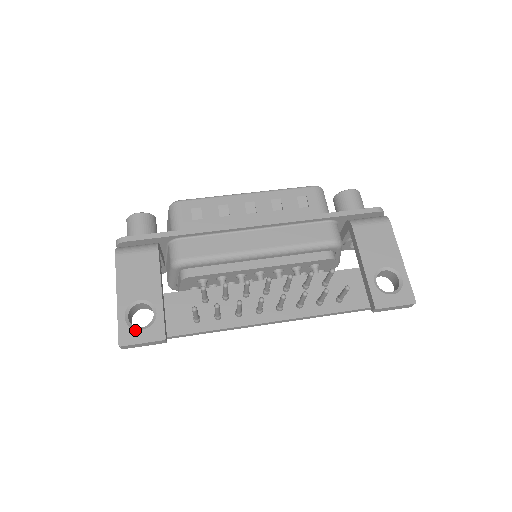
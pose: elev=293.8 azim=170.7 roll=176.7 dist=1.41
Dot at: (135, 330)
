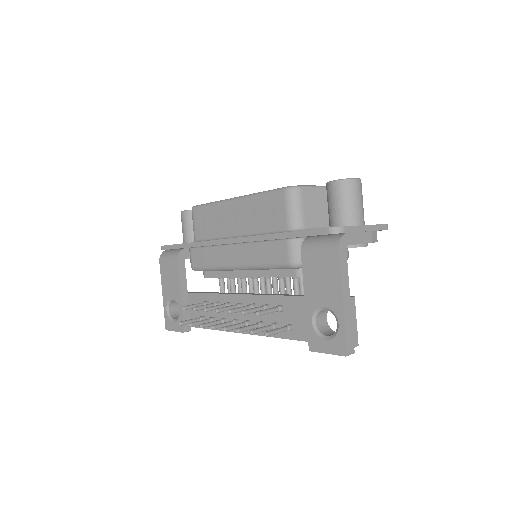
Dot at: (171, 321)
